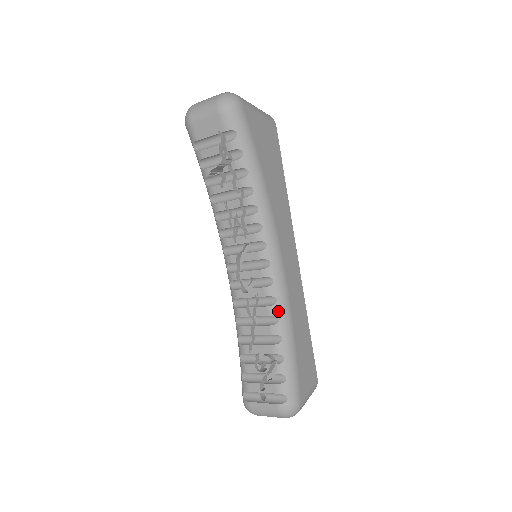
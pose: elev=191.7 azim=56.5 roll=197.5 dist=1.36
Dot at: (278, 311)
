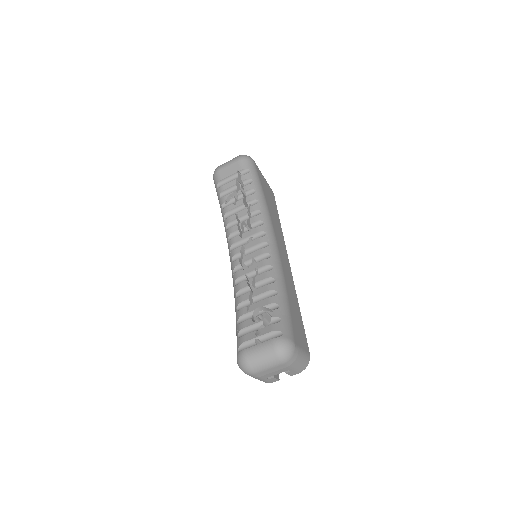
Dot at: (274, 275)
